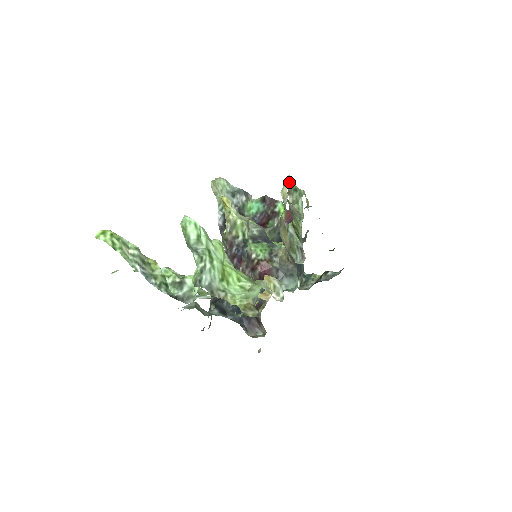
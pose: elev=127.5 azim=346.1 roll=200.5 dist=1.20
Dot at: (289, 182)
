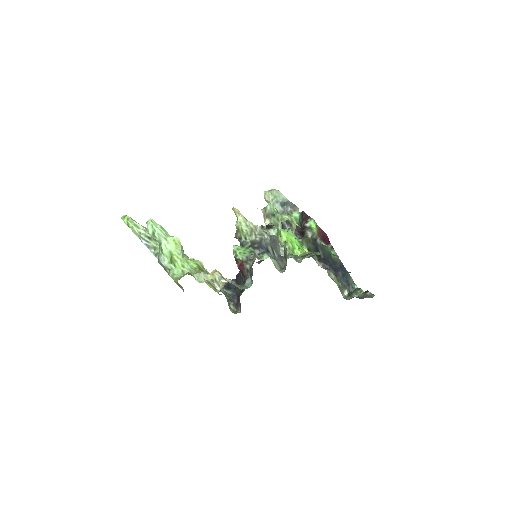
Dot at: (267, 208)
